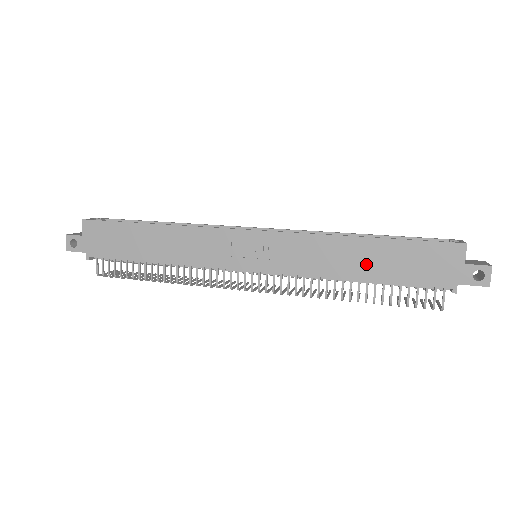
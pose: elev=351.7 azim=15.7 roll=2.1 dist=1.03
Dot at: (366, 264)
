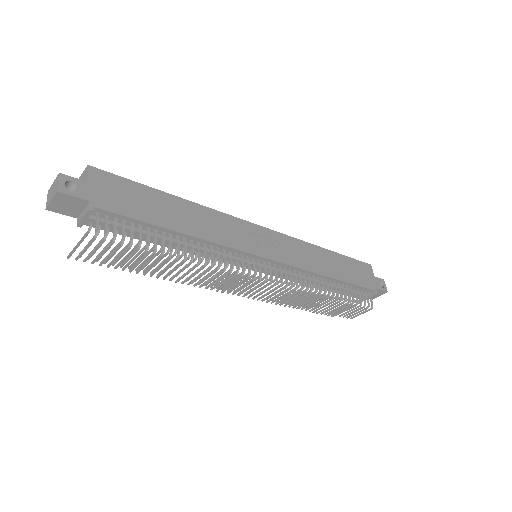
Dot at: (334, 268)
